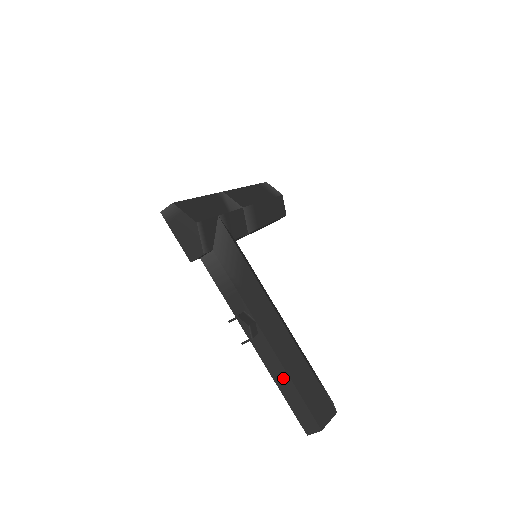
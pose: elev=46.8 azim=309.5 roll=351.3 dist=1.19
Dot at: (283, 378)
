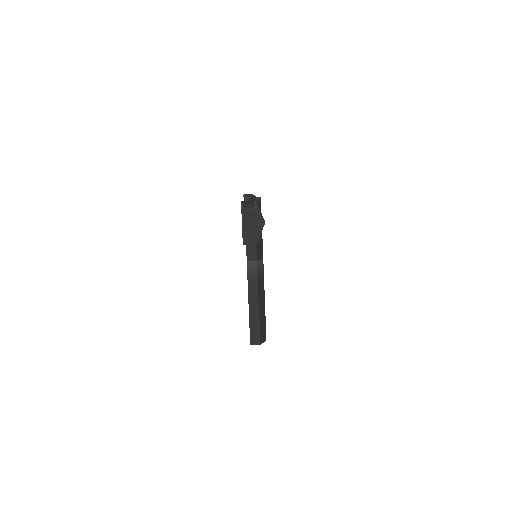
Dot at: occluded
